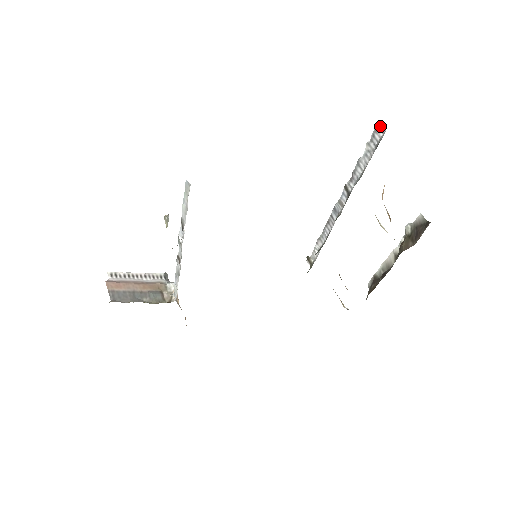
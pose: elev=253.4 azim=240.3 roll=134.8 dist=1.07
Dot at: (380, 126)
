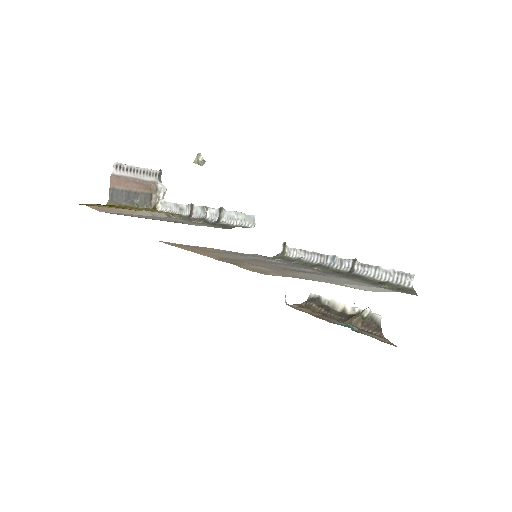
Dot at: (412, 277)
